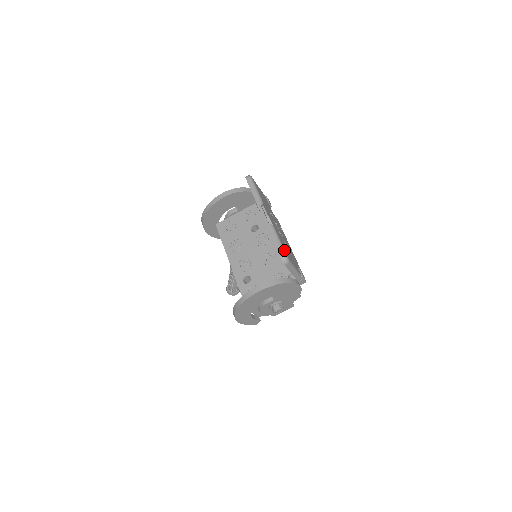
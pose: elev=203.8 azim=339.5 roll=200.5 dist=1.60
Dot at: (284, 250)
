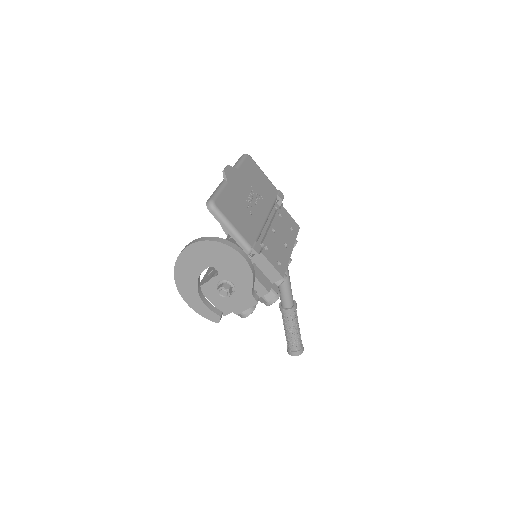
Dot at: (216, 197)
